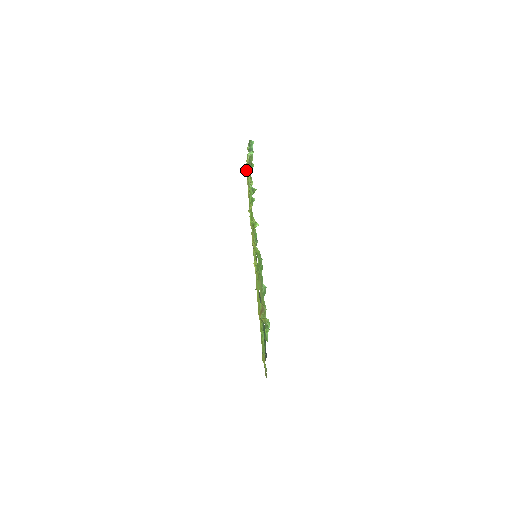
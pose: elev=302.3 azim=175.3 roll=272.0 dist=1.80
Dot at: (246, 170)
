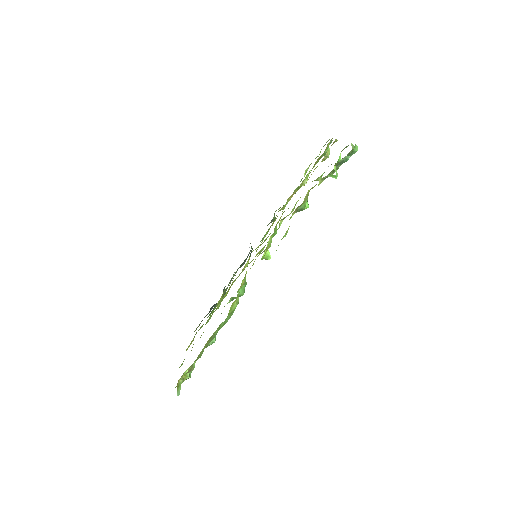
Dot at: (306, 197)
